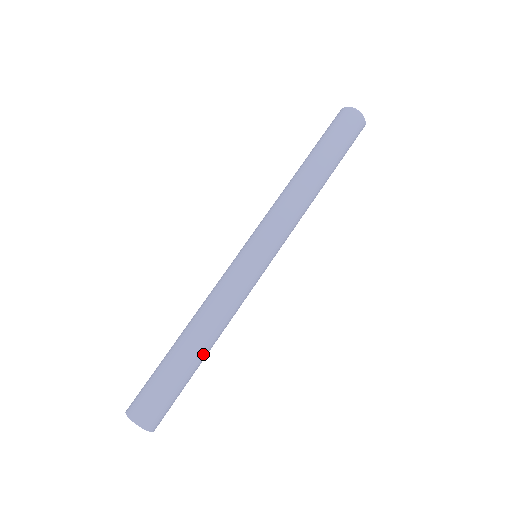
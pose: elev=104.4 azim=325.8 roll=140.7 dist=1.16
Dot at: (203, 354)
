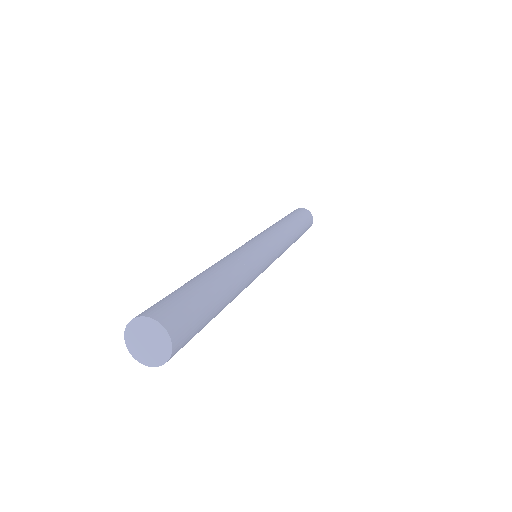
Dot at: (227, 299)
